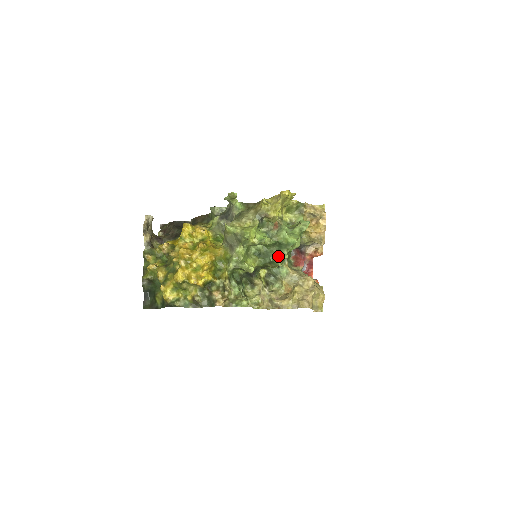
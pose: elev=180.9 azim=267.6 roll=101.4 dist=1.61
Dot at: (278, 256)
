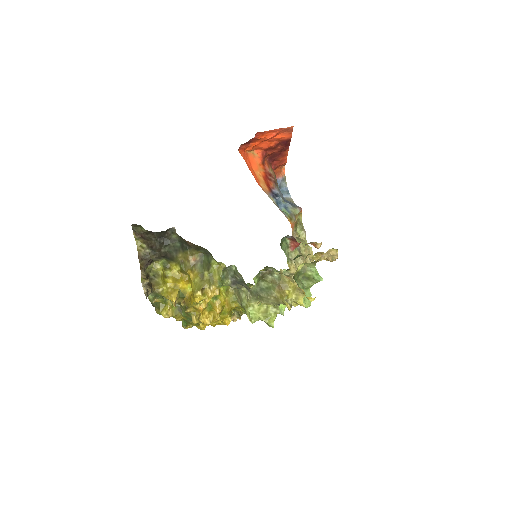
Dot at: occluded
